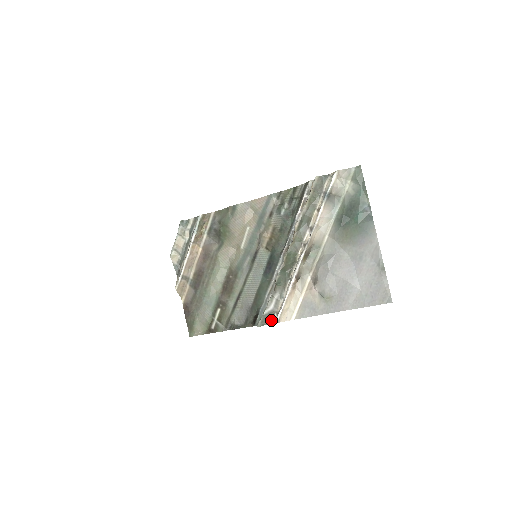
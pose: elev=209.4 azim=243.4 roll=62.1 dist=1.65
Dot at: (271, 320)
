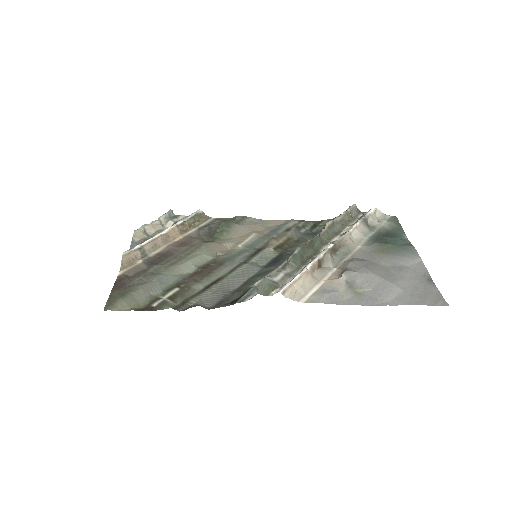
Dot at: (270, 292)
